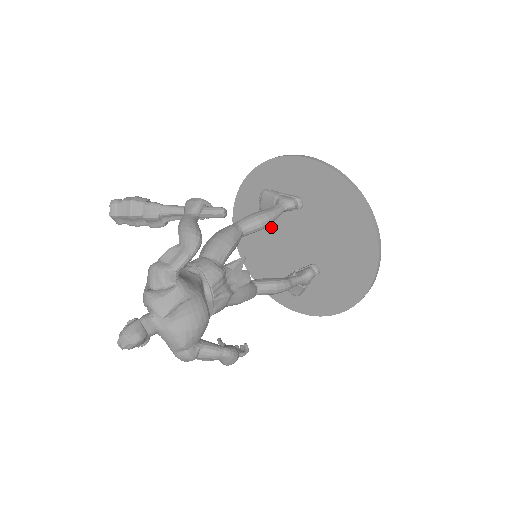
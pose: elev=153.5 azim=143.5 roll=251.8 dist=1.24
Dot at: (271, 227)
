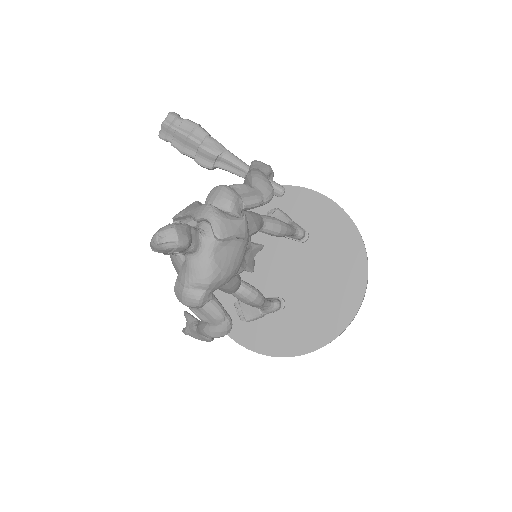
Dot at: occluded
